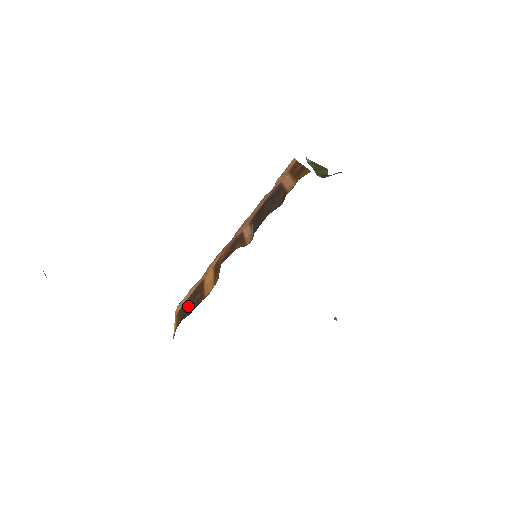
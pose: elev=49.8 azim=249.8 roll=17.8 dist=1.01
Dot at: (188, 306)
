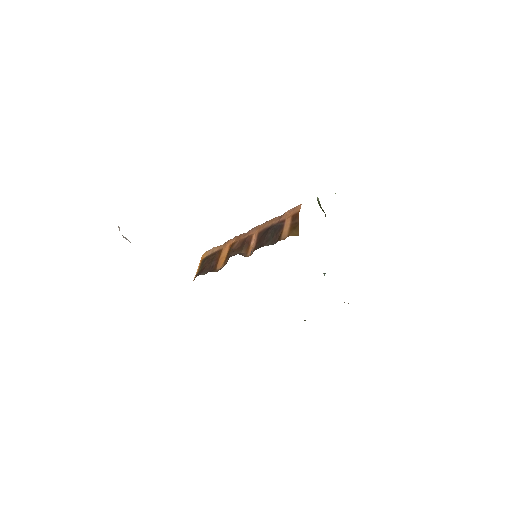
Dot at: (207, 264)
